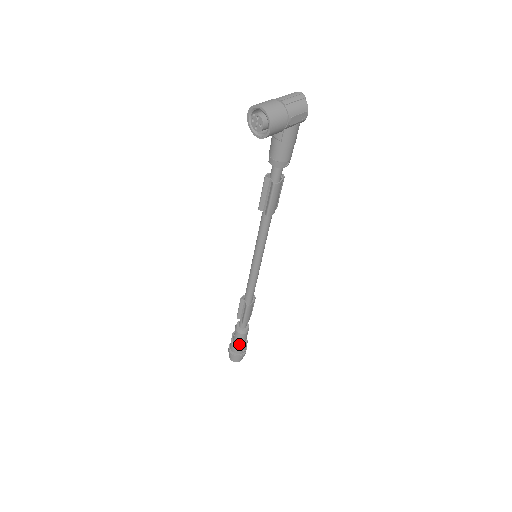
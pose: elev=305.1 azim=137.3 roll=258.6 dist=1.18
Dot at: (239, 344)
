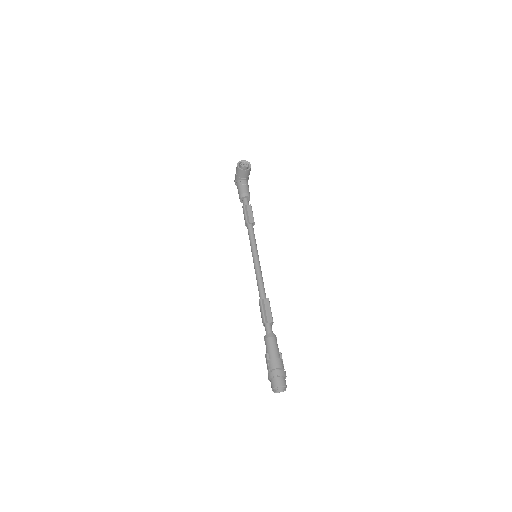
Dot at: (278, 354)
